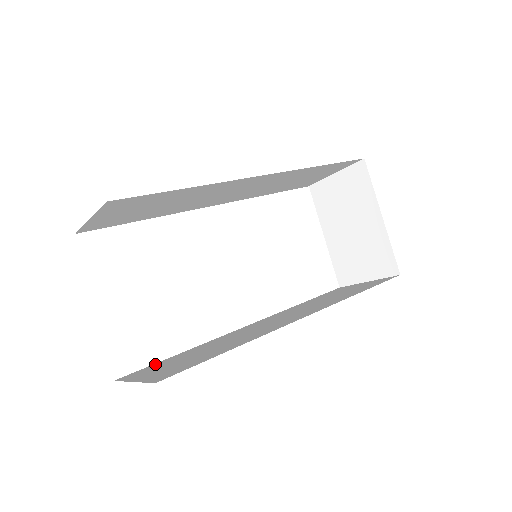
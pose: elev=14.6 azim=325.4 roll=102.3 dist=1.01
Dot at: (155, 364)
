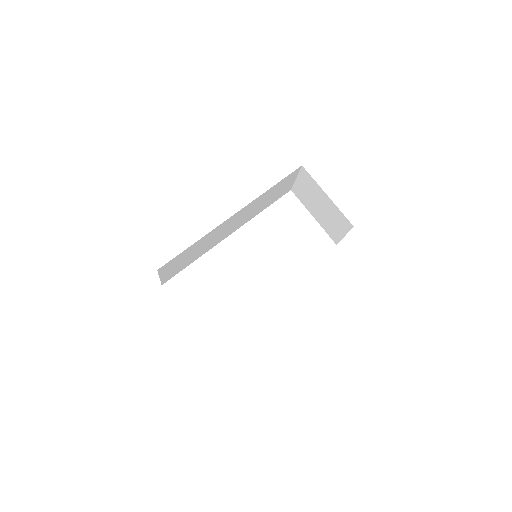
Dot at: occluded
